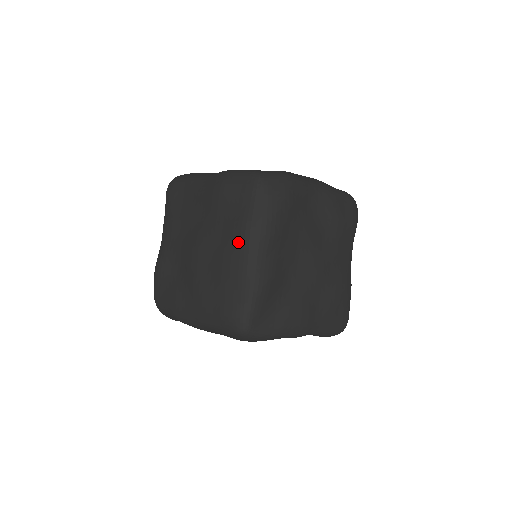
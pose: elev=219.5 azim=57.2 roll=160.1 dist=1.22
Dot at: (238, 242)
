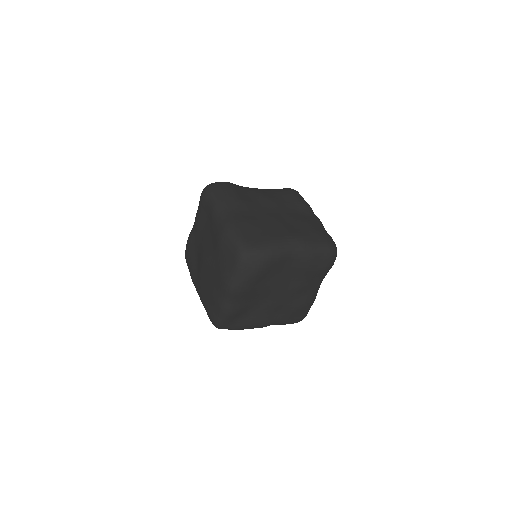
Dot at: (220, 287)
